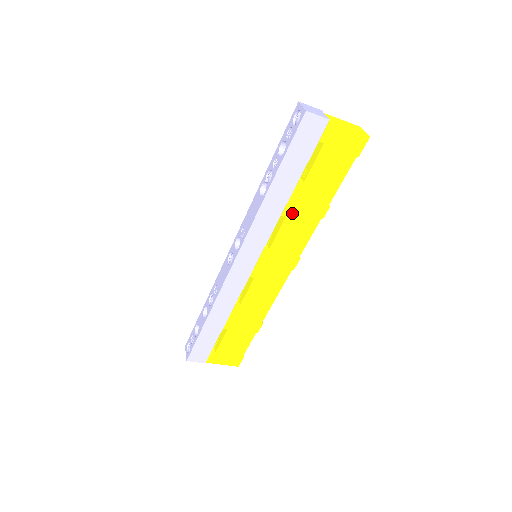
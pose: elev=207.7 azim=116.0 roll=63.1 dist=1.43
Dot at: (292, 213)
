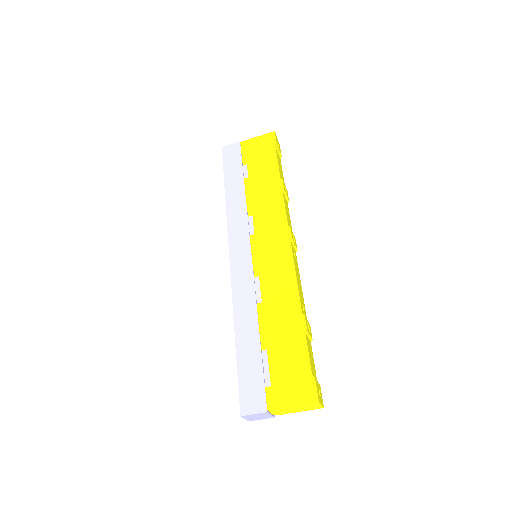
Dot at: (254, 199)
